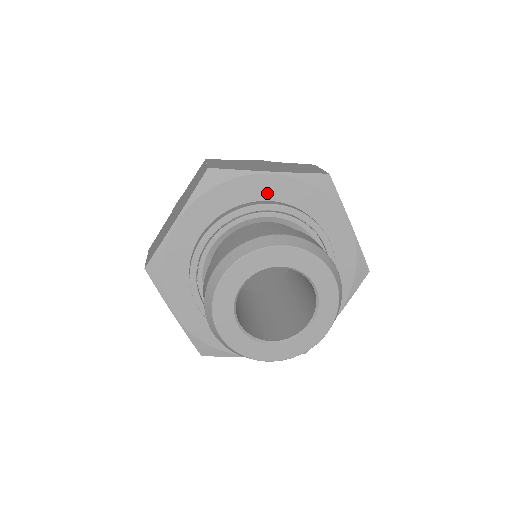
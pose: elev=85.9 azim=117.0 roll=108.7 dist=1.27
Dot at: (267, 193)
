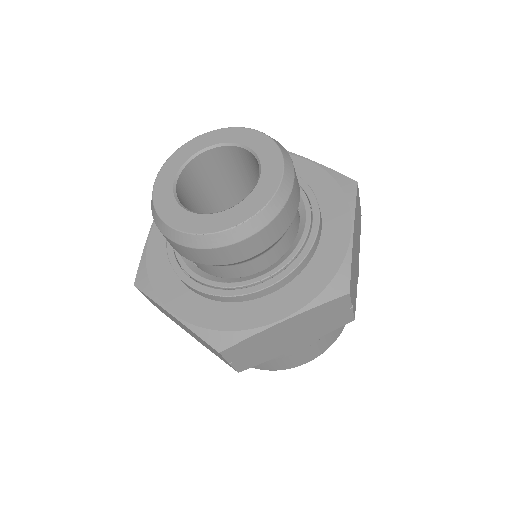
Dot at: occluded
